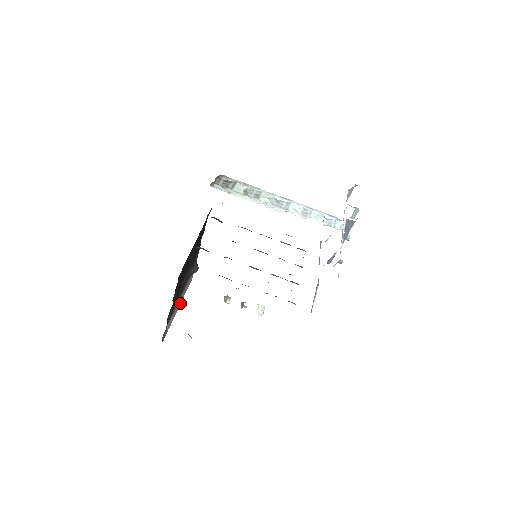
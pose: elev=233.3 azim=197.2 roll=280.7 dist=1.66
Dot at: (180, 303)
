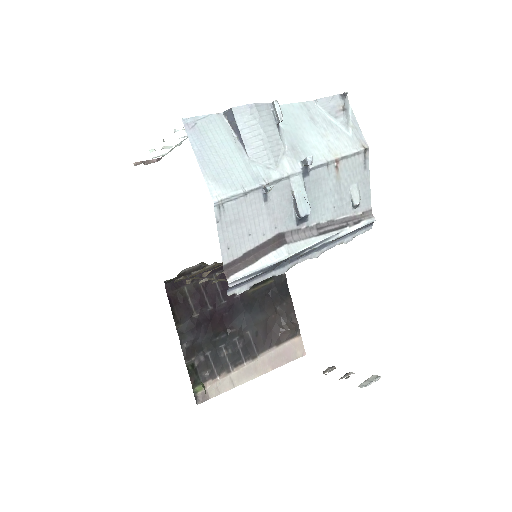
Dot at: (262, 372)
